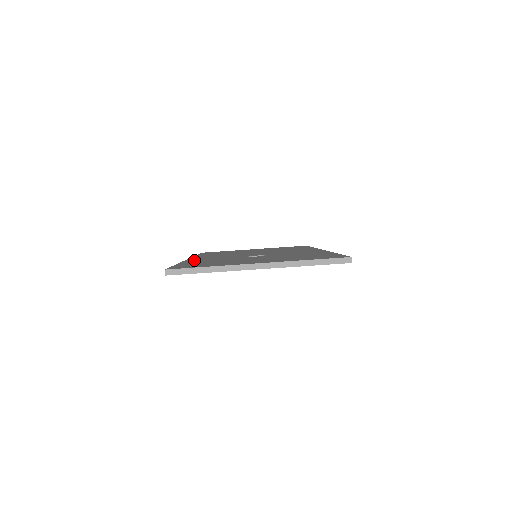
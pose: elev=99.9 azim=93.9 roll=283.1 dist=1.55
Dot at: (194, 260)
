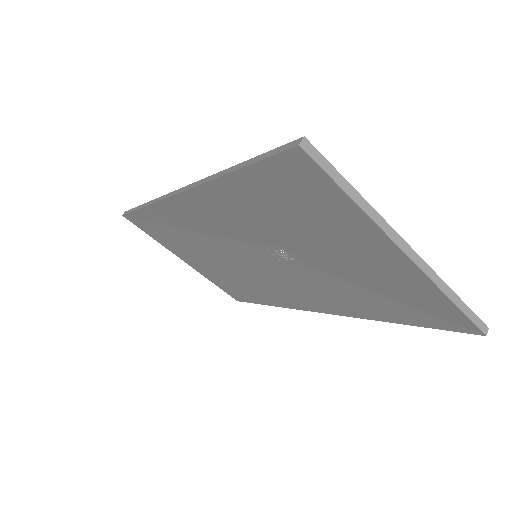
Dot at: occluded
